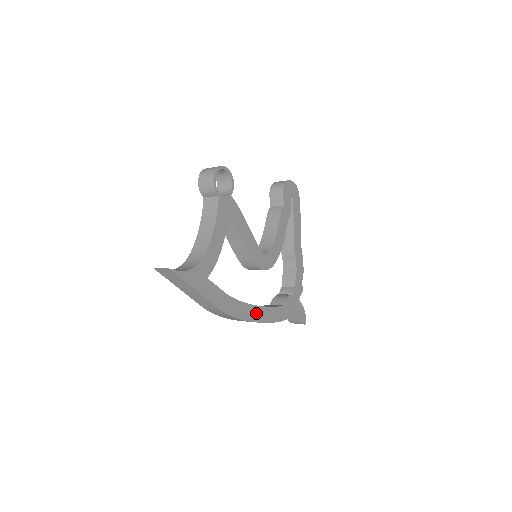
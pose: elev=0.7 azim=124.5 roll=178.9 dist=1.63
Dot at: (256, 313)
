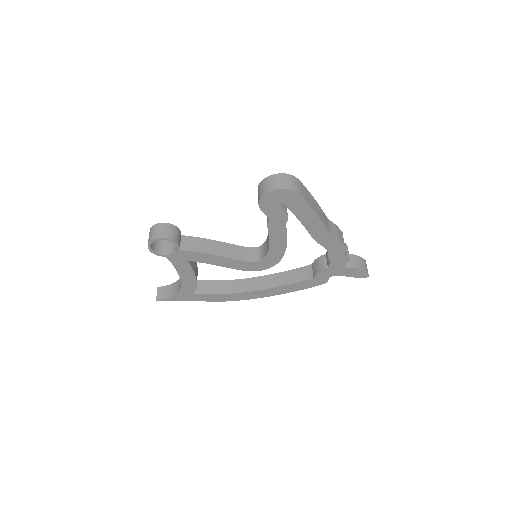
Dot at: (270, 292)
